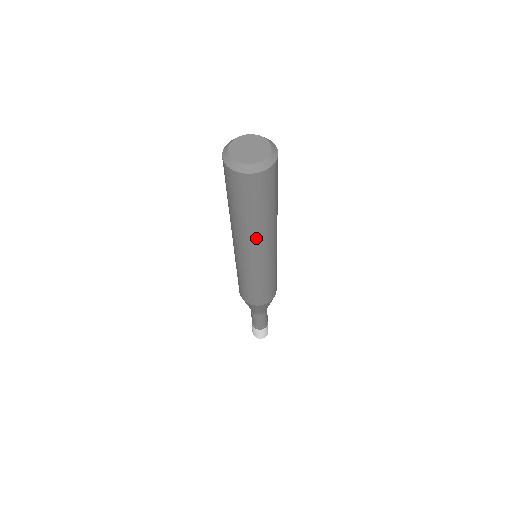
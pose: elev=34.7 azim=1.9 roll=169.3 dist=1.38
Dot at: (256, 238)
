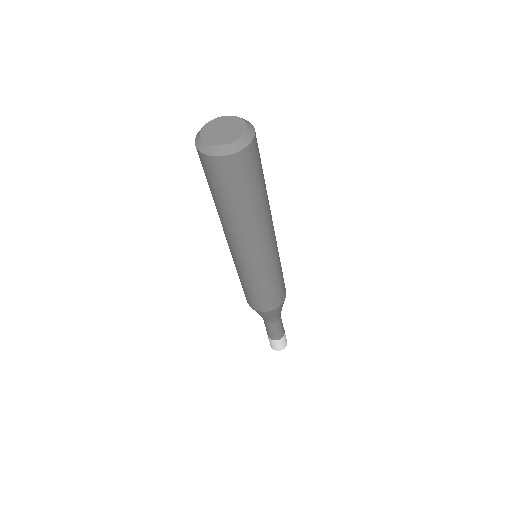
Dot at: (242, 233)
